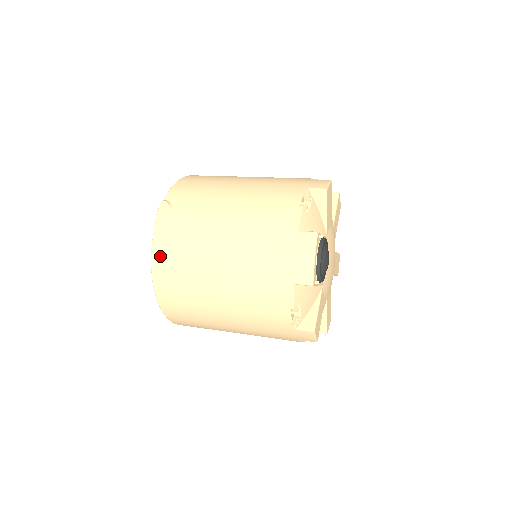
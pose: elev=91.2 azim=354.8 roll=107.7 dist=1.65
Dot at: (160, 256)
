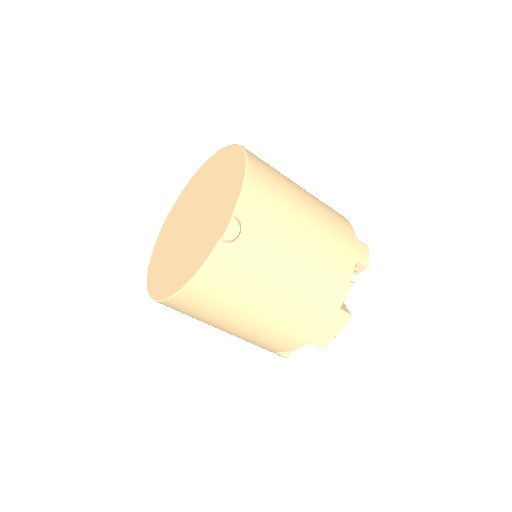
Dot at: (206, 280)
